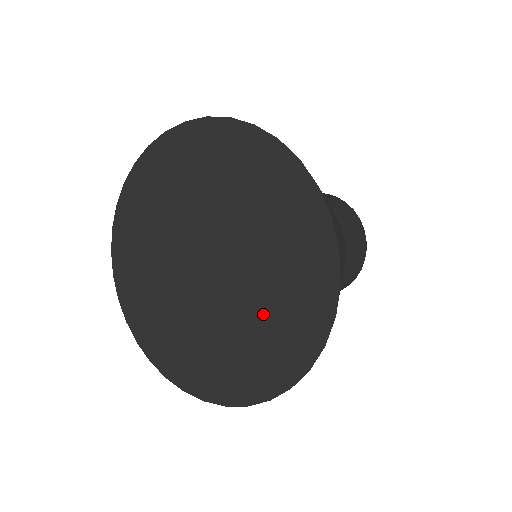
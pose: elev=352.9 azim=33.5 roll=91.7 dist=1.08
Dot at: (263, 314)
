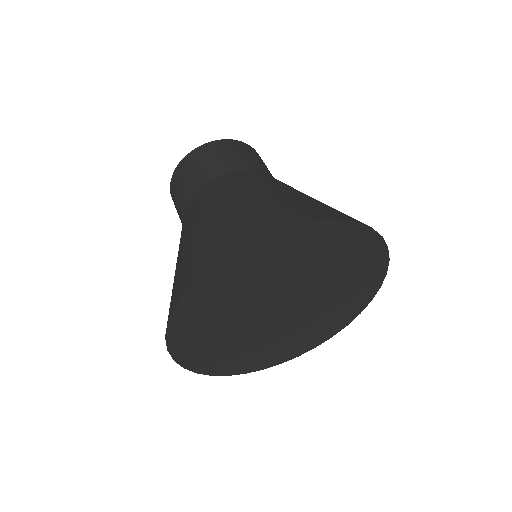
Dot at: (317, 323)
